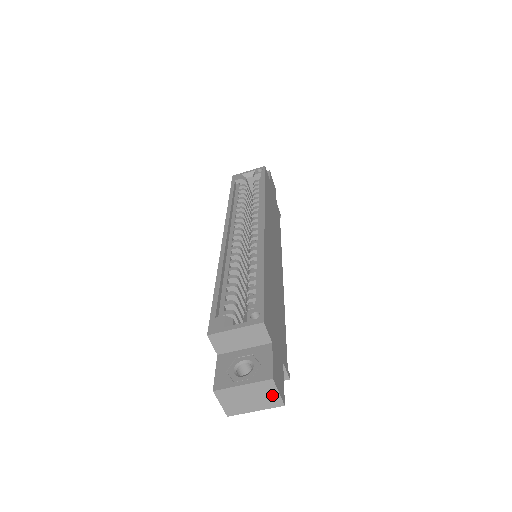
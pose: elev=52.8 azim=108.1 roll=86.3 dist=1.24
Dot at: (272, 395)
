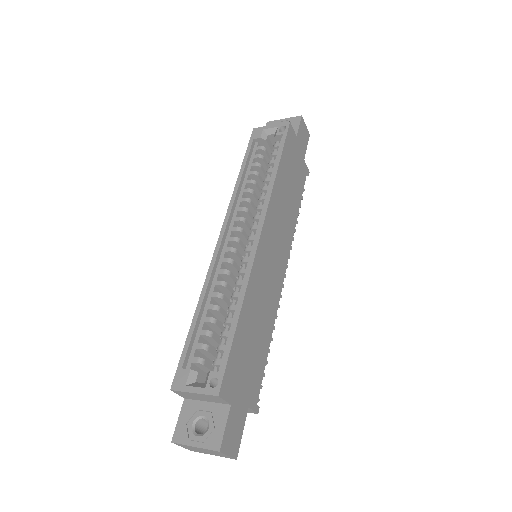
Dot at: (223, 455)
